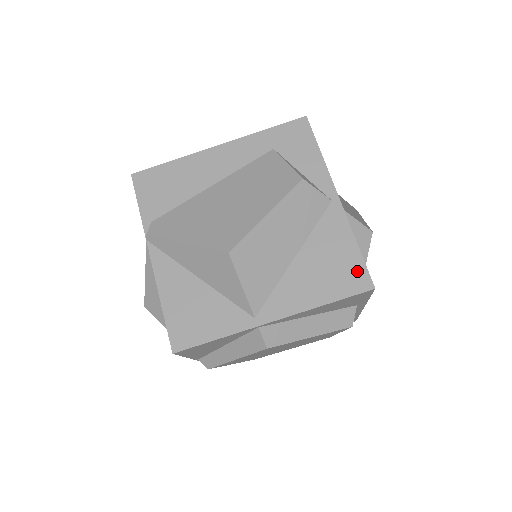
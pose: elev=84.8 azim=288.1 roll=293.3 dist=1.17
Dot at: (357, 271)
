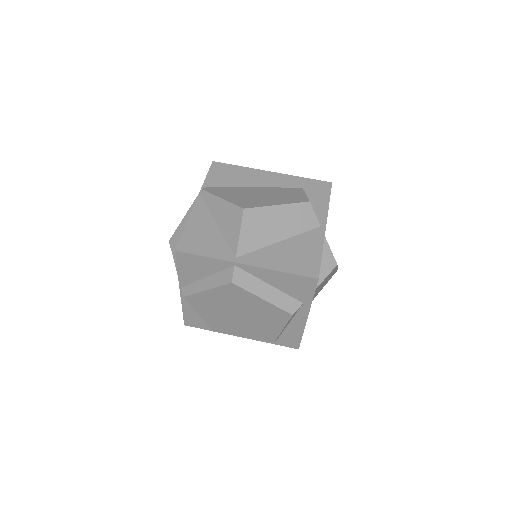
Dot at: (313, 265)
